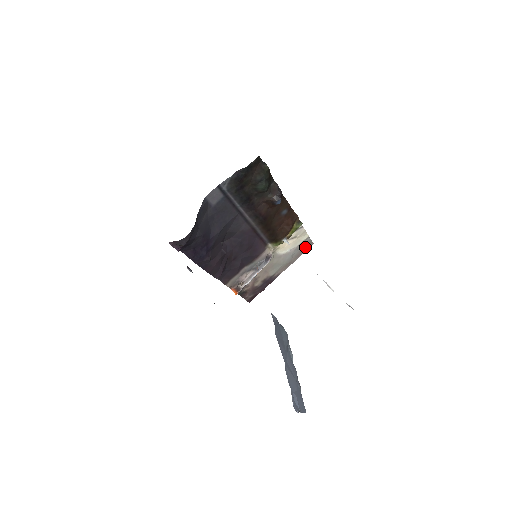
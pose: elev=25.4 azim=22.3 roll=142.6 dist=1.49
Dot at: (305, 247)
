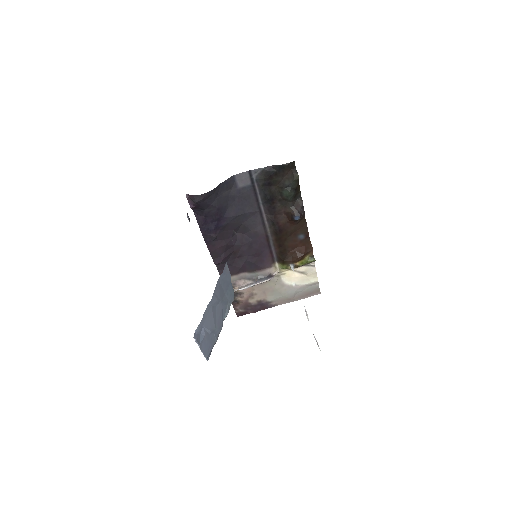
Dot at: (311, 292)
